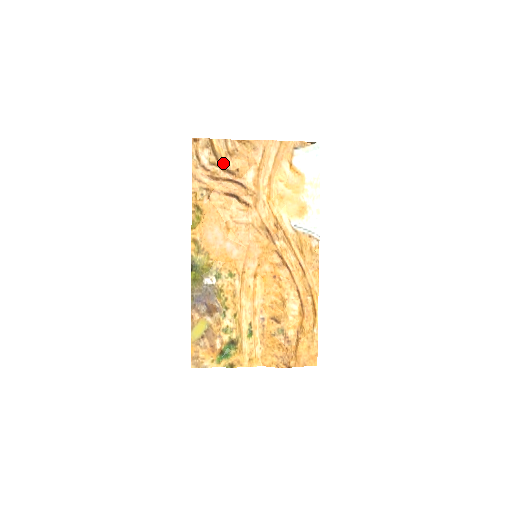
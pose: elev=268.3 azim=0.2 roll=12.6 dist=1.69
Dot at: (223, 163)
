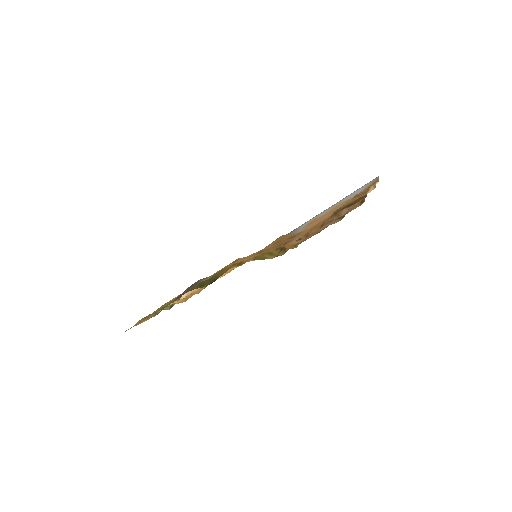
Dot at: (340, 208)
